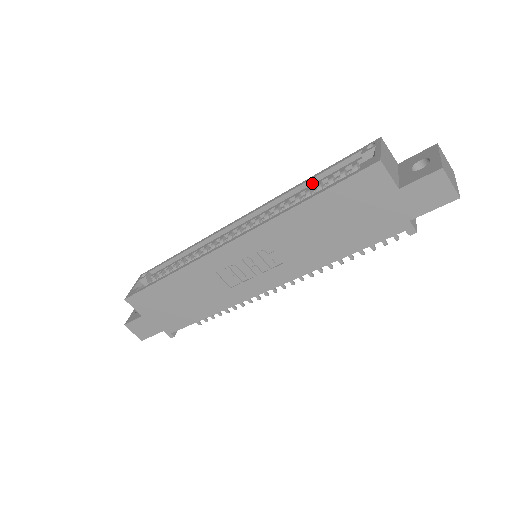
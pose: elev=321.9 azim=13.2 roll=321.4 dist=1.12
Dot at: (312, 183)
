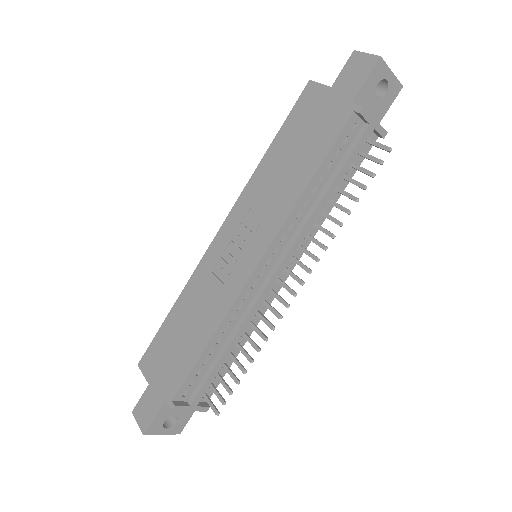
Dot at: occluded
